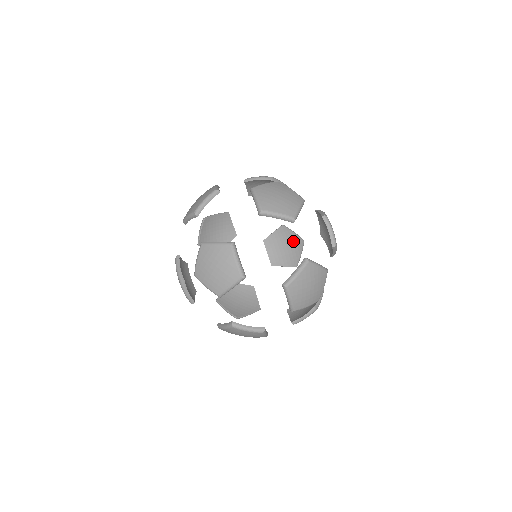
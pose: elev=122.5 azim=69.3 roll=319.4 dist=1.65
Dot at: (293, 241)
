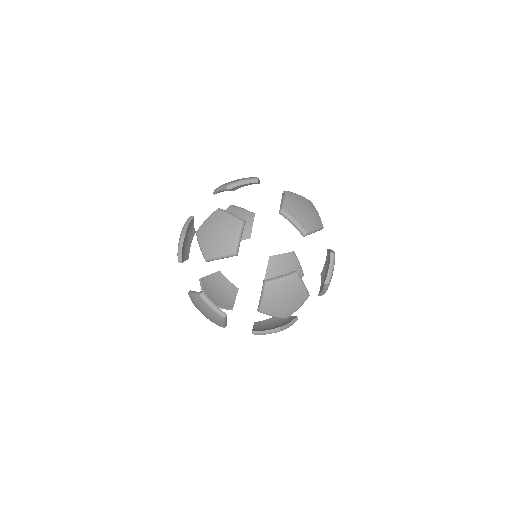
Dot at: (294, 270)
